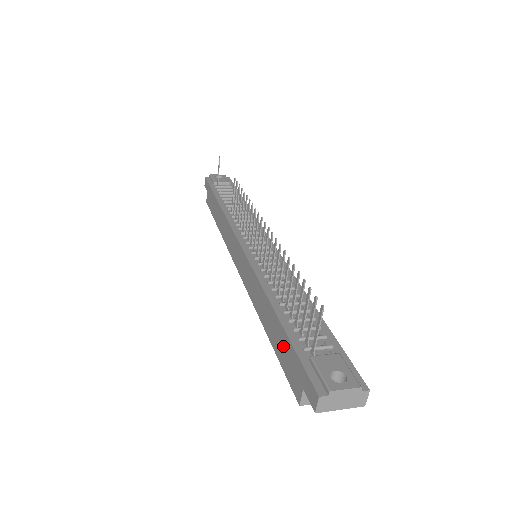
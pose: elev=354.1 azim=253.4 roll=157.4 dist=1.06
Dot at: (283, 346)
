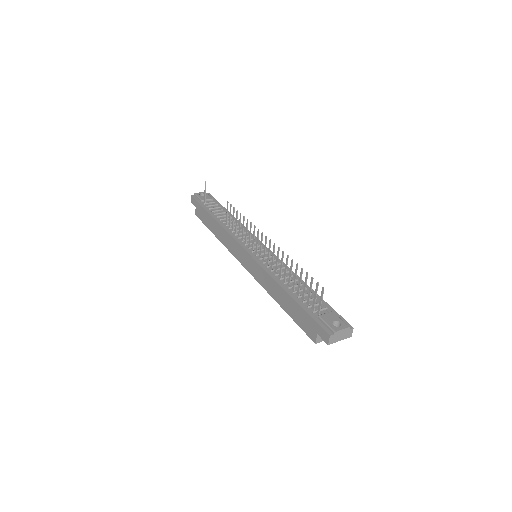
Dot at: (298, 312)
